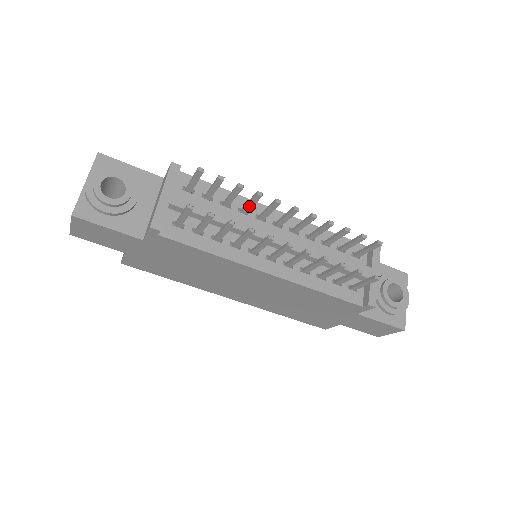
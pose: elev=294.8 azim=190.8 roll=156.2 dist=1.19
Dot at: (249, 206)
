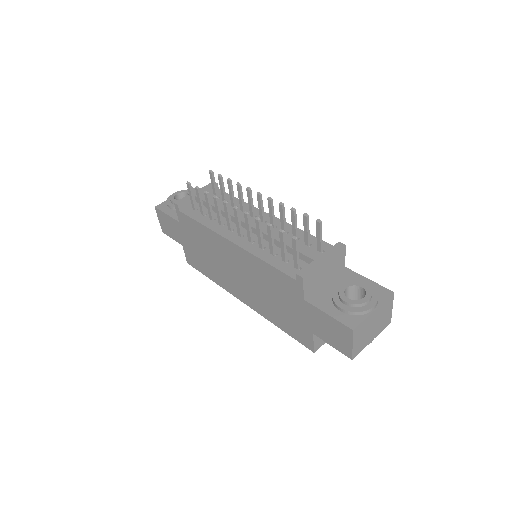
Dot at: (240, 201)
